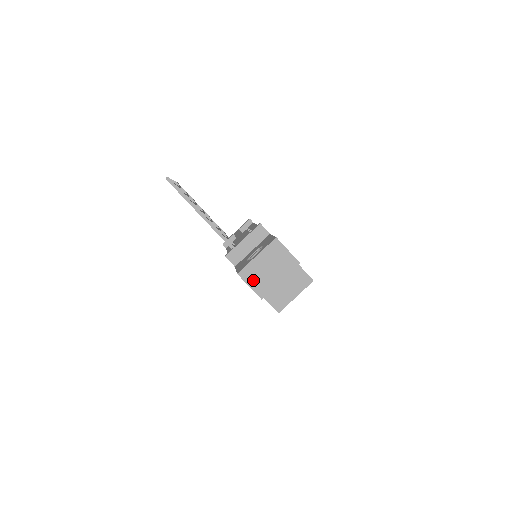
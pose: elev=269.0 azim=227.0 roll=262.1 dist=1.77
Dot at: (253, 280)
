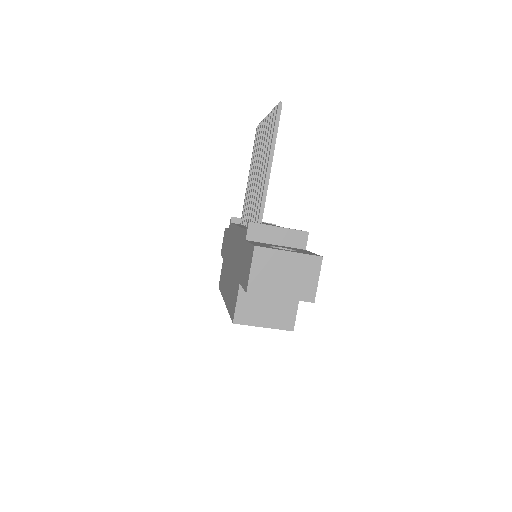
Dot at: (260, 268)
